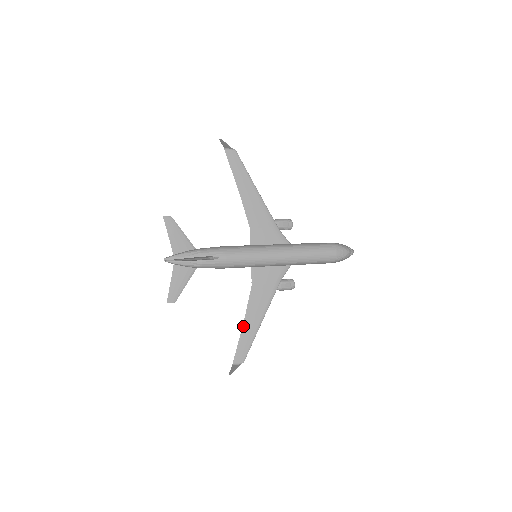
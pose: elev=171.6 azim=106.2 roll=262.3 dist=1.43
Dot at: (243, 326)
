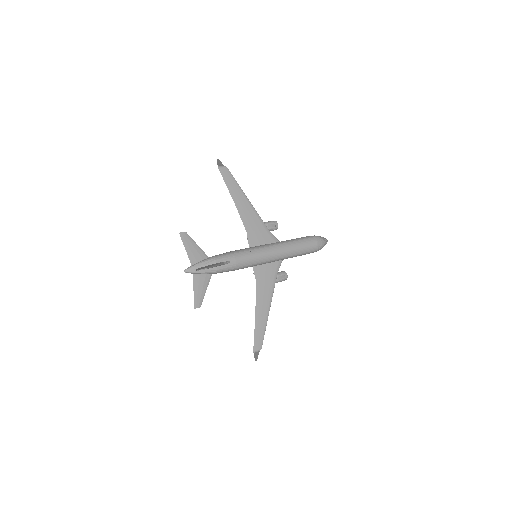
Dot at: (255, 318)
